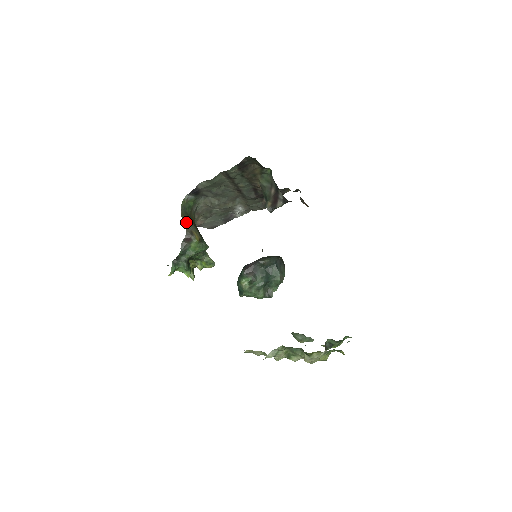
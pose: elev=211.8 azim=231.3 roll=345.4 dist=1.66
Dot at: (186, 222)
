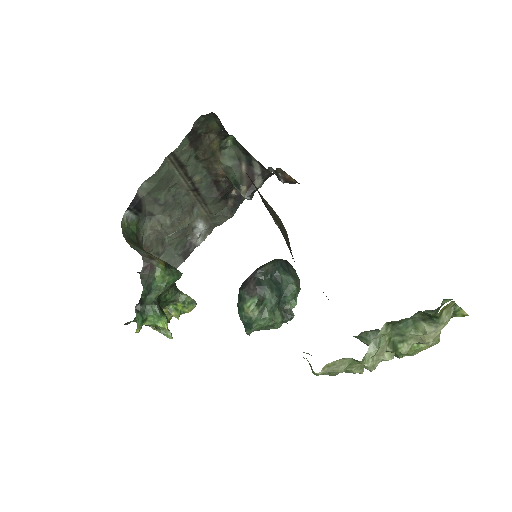
Dot at: (136, 248)
